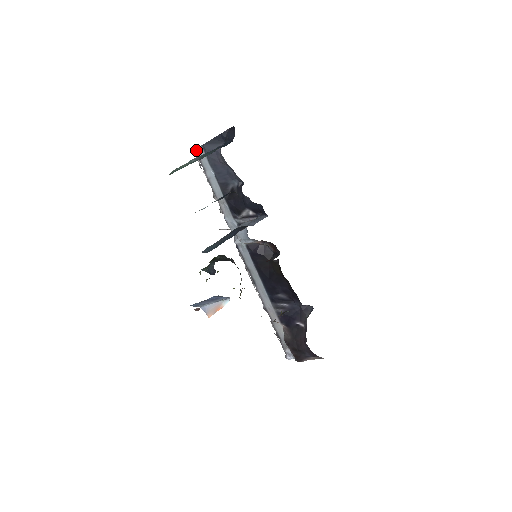
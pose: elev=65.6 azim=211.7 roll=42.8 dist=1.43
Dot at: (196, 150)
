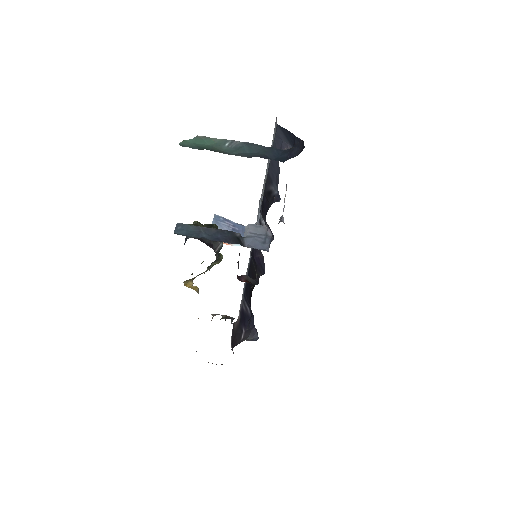
Dot at: (276, 118)
